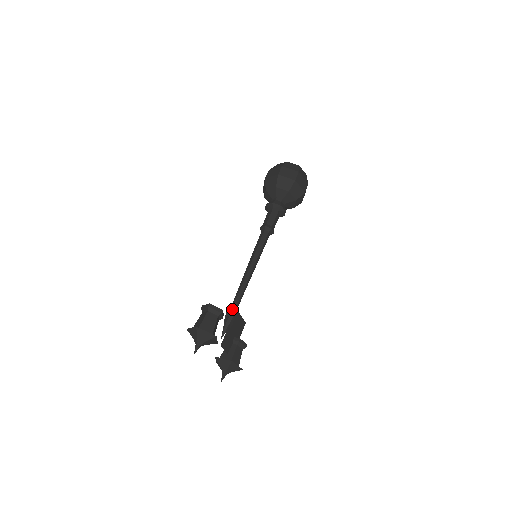
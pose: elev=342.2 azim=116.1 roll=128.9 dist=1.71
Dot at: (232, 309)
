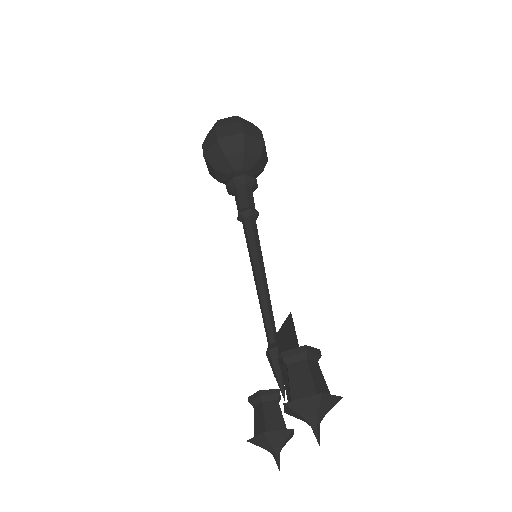
Dot at: (278, 345)
